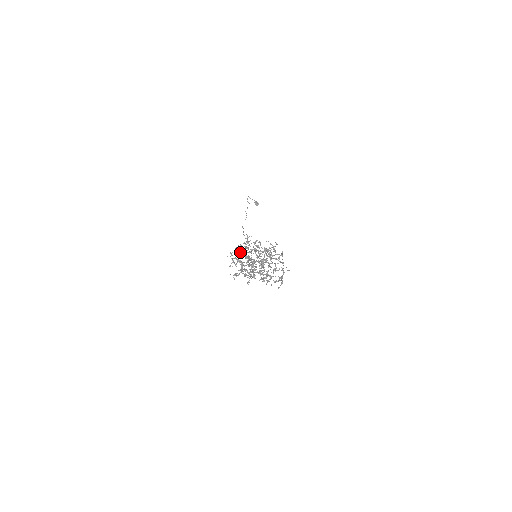
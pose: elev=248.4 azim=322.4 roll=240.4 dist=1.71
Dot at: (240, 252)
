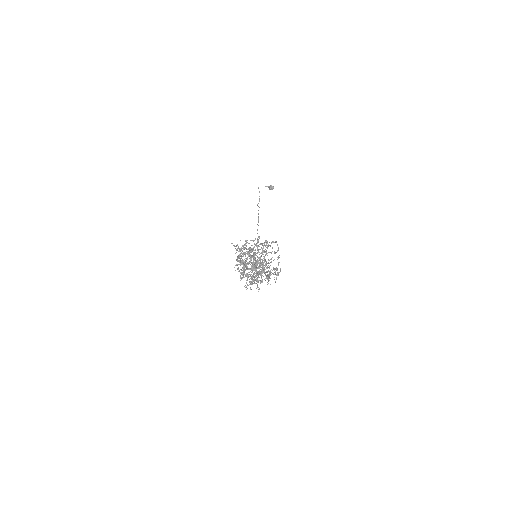
Dot at: occluded
